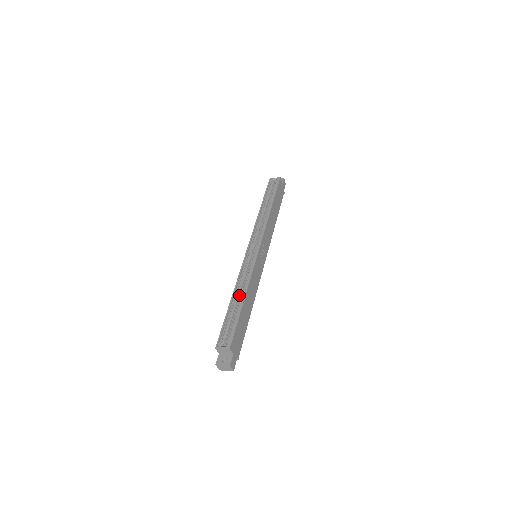
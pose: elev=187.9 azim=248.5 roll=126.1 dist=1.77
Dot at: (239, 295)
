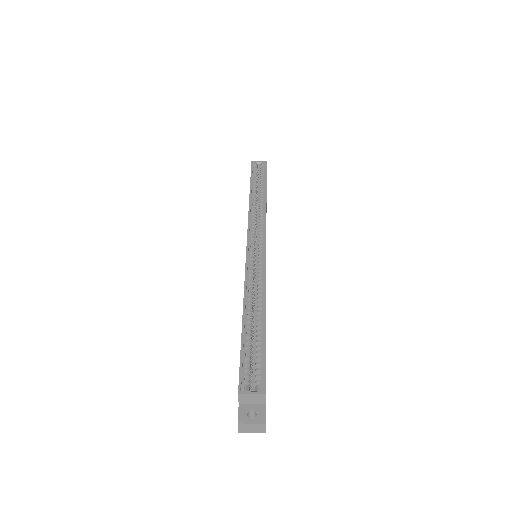
Dot at: (252, 309)
